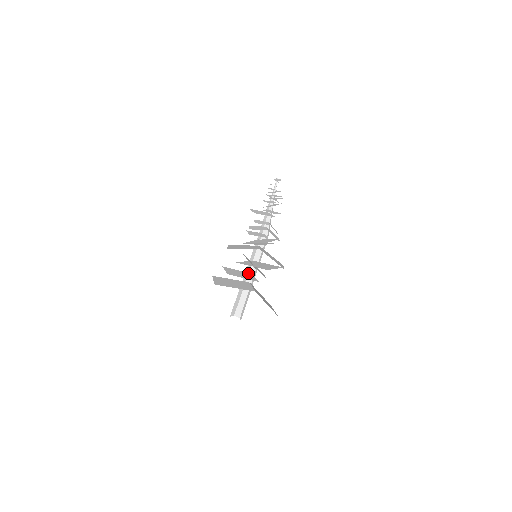
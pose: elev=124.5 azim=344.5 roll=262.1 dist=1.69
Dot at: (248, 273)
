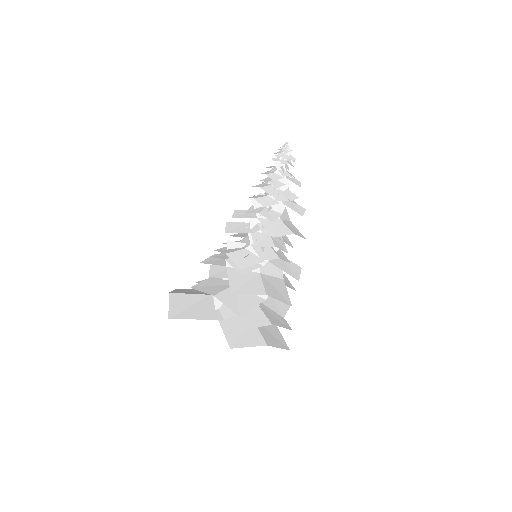
Dot at: occluded
